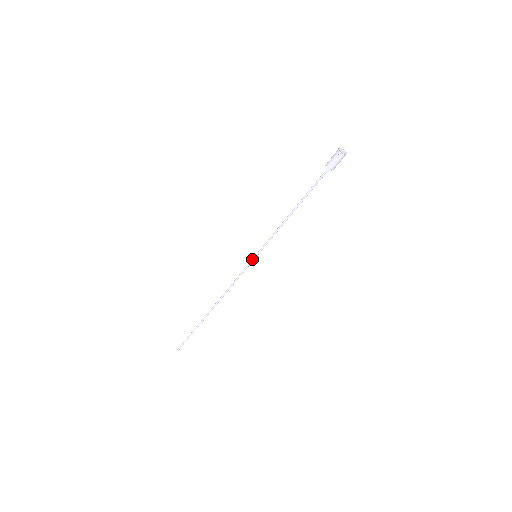
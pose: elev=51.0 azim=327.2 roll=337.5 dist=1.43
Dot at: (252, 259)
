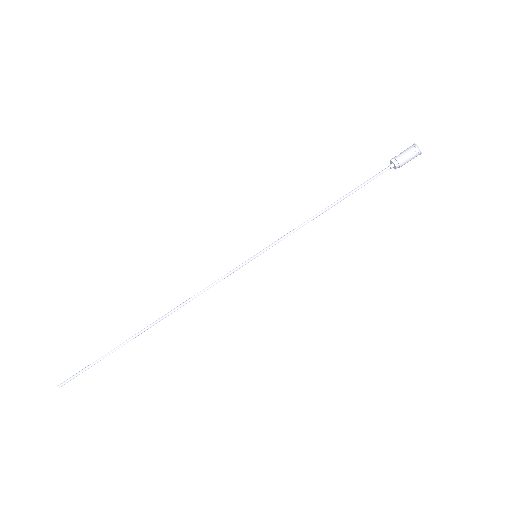
Dot at: (249, 259)
